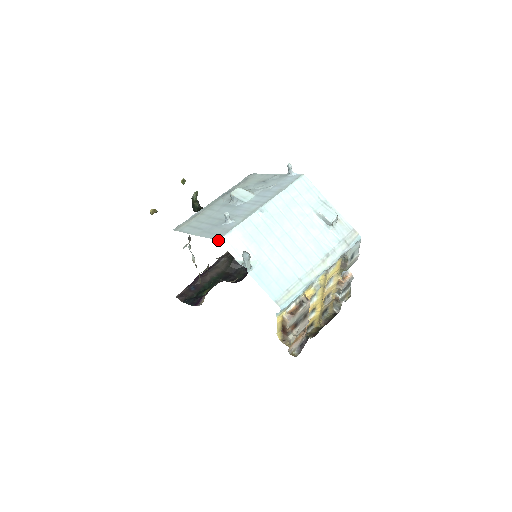
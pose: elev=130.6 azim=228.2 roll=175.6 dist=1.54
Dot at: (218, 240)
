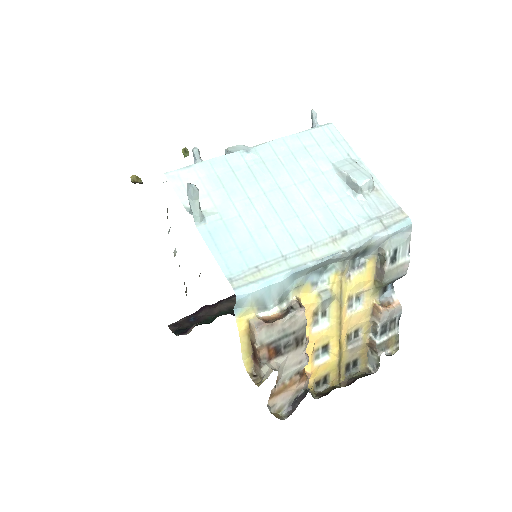
Dot at: (164, 173)
